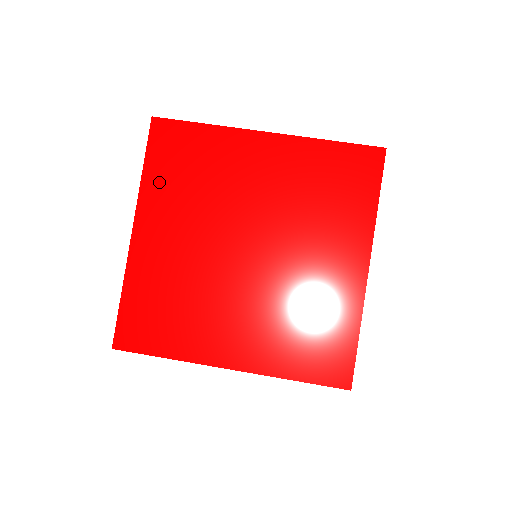
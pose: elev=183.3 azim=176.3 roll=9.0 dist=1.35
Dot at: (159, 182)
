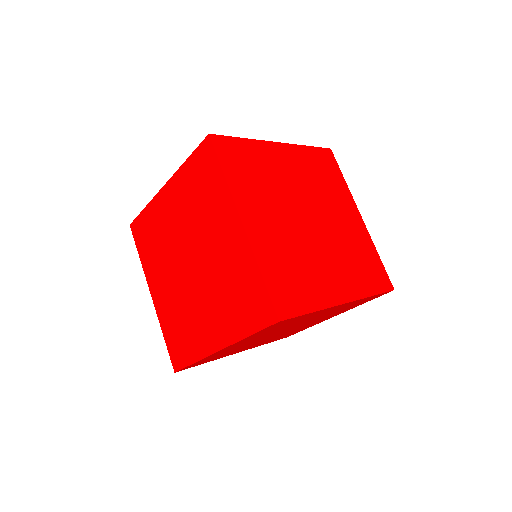
Dot at: (239, 182)
